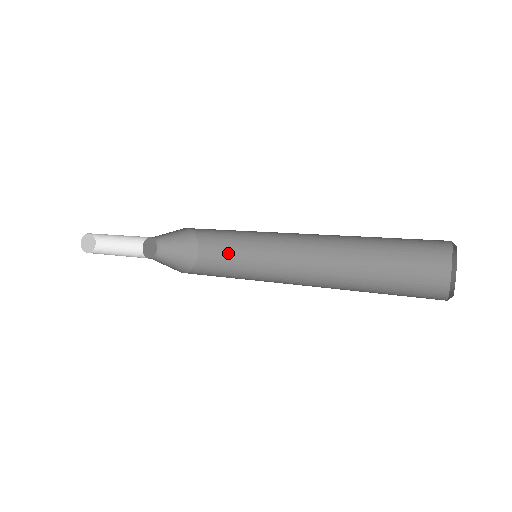
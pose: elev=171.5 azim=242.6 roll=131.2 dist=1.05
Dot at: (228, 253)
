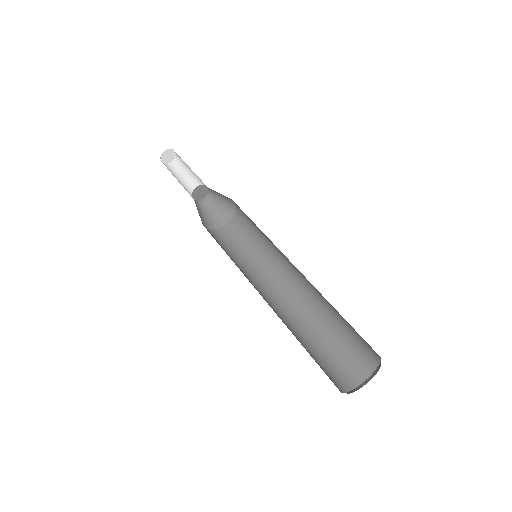
Dot at: (252, 224)
